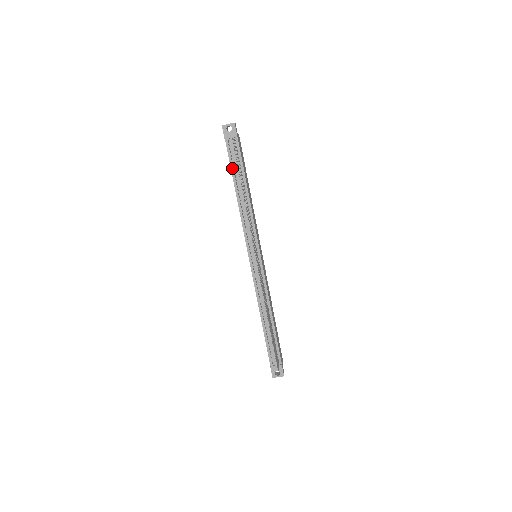
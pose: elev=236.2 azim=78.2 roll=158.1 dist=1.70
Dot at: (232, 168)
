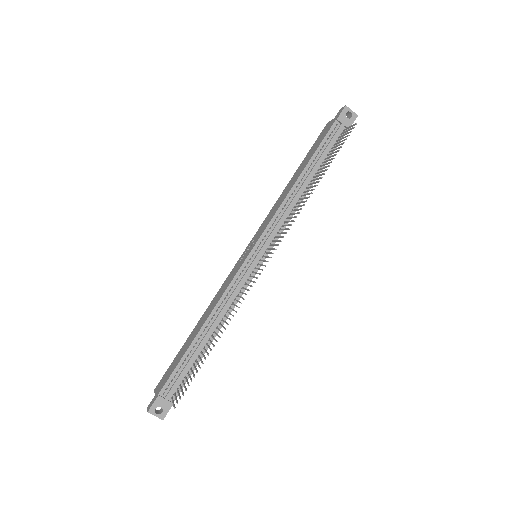
Dot at: (318, 150)
